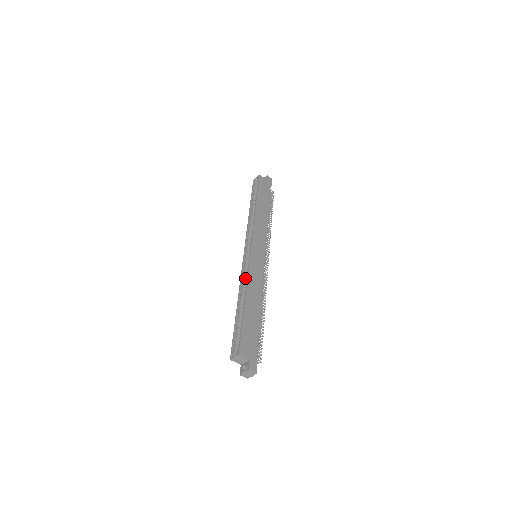
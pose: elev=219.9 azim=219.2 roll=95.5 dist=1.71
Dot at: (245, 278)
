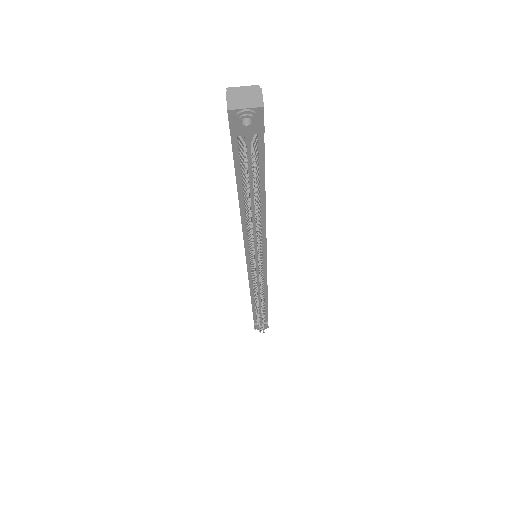
Dot at: occluded
